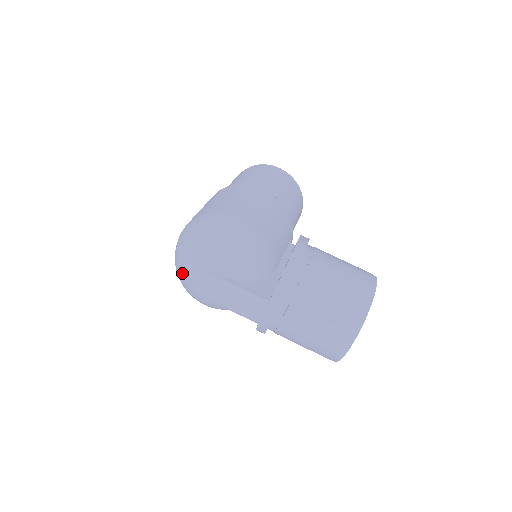
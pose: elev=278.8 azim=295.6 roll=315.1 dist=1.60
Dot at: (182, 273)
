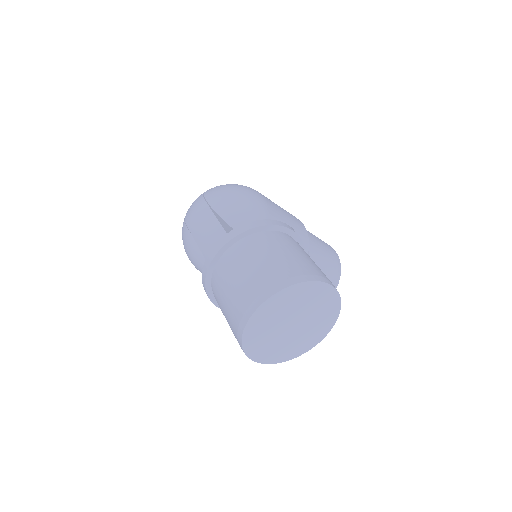
Dot at: occluded
